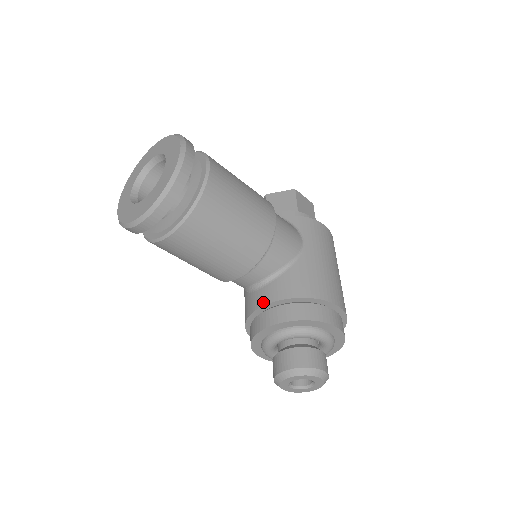
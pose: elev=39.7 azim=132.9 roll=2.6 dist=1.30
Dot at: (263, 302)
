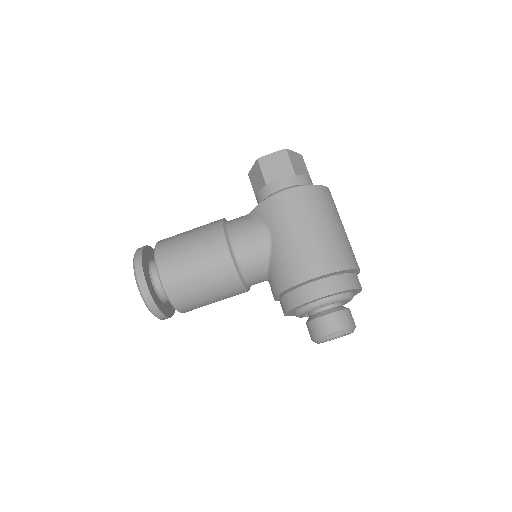
Dot at: occluded
